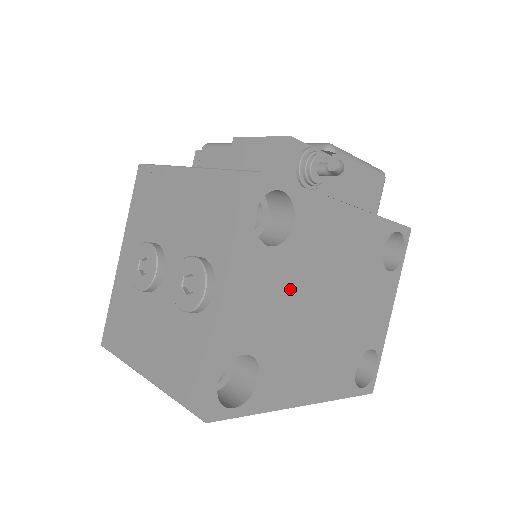
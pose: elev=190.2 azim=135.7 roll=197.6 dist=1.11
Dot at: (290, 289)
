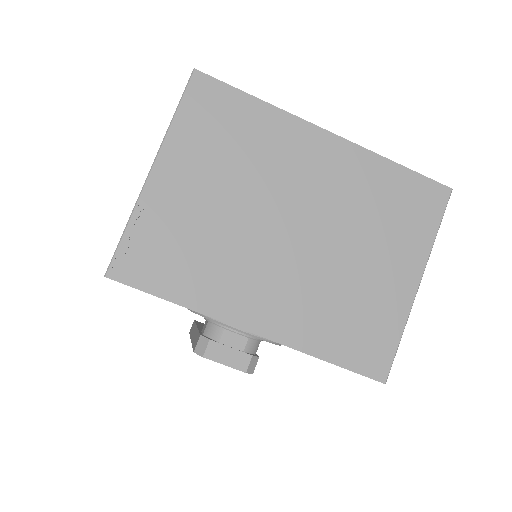
Dot at: occluded
